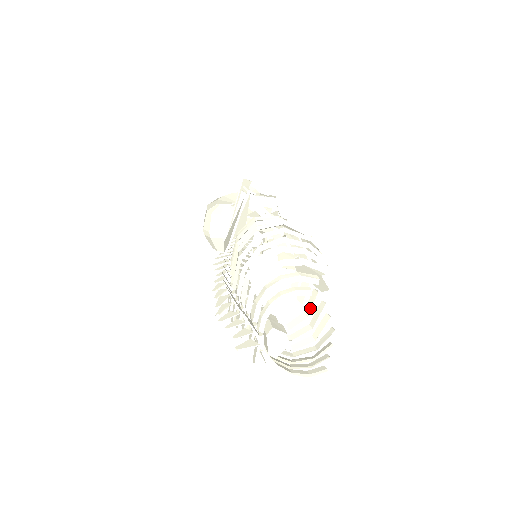
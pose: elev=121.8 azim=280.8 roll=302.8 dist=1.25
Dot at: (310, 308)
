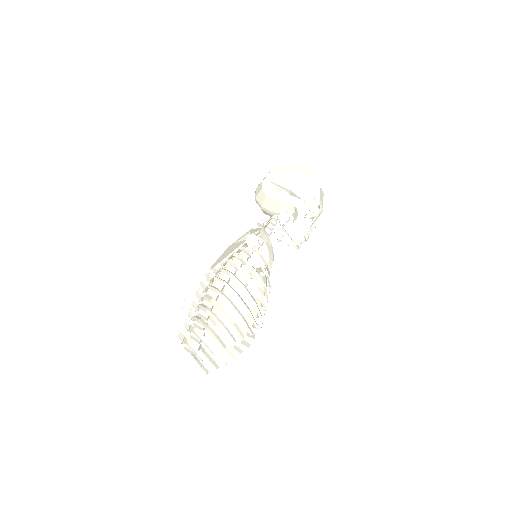
Dot at: (258, 317)
